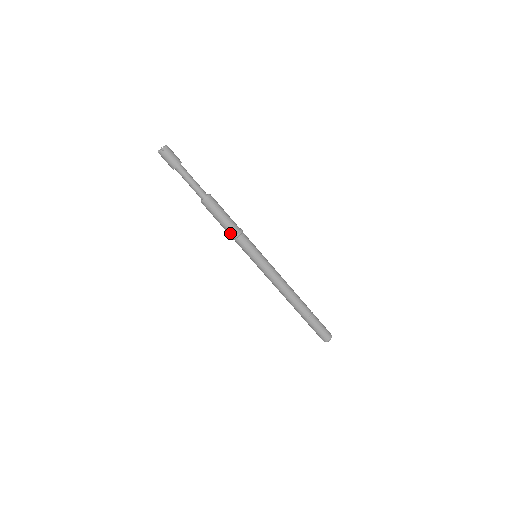
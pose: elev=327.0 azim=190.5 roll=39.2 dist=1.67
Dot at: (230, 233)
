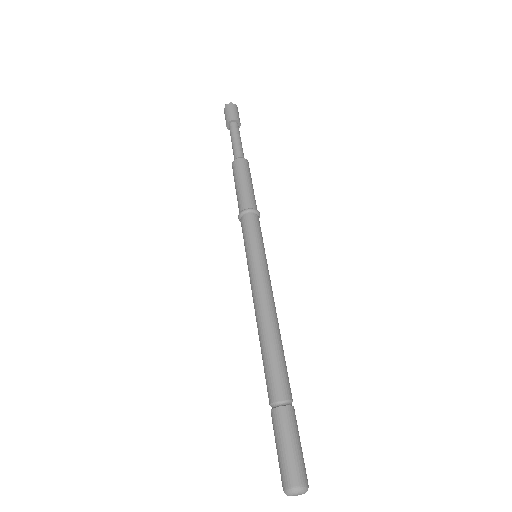
Dot at: (240, 207)
